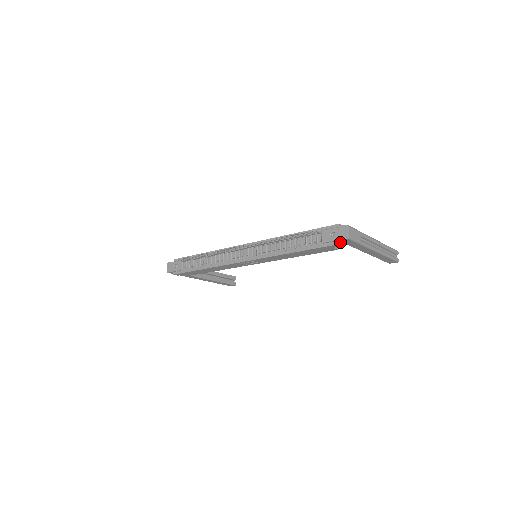
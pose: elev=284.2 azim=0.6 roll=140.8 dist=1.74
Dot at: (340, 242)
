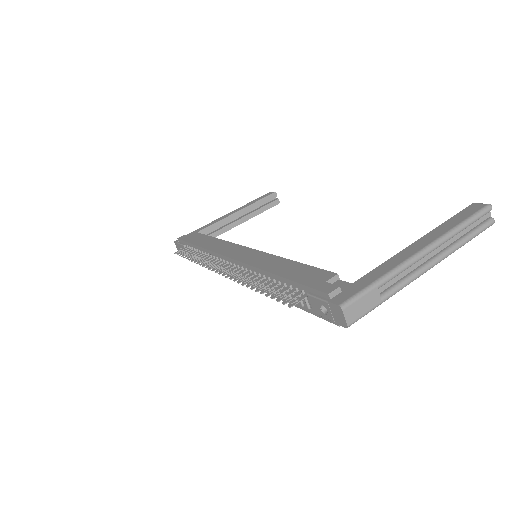
Dot at: occluded
